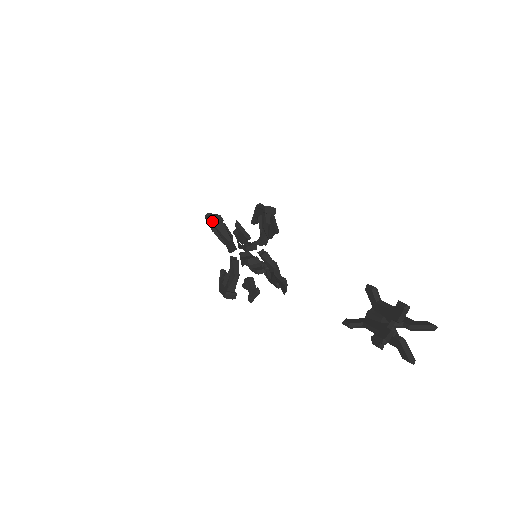
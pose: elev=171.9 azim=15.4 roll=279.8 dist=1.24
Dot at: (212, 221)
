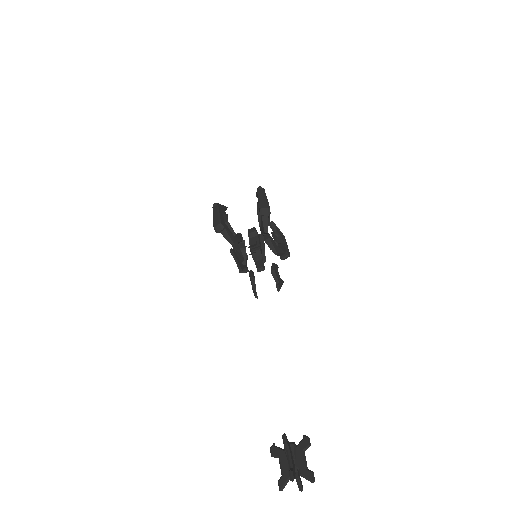
Dot at: (215, 230)
